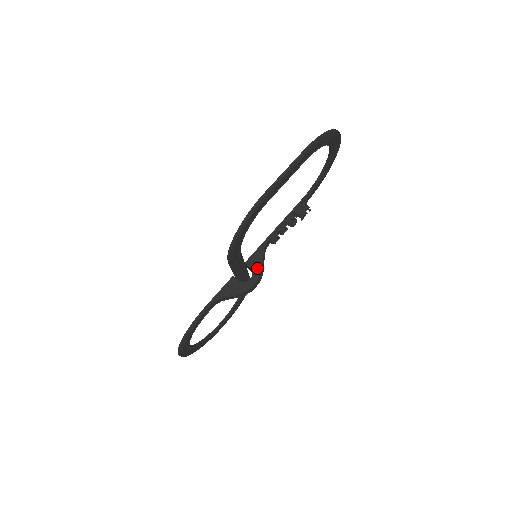
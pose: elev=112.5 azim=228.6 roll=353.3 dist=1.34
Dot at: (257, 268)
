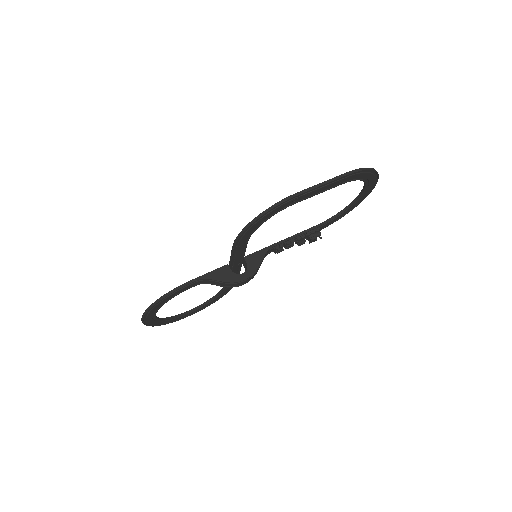
Dot at: (253, 267)
